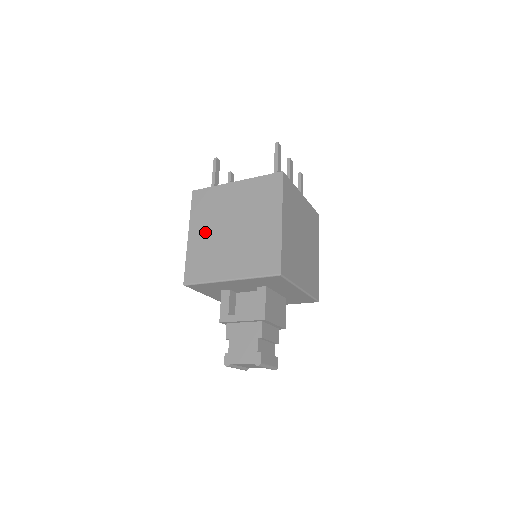
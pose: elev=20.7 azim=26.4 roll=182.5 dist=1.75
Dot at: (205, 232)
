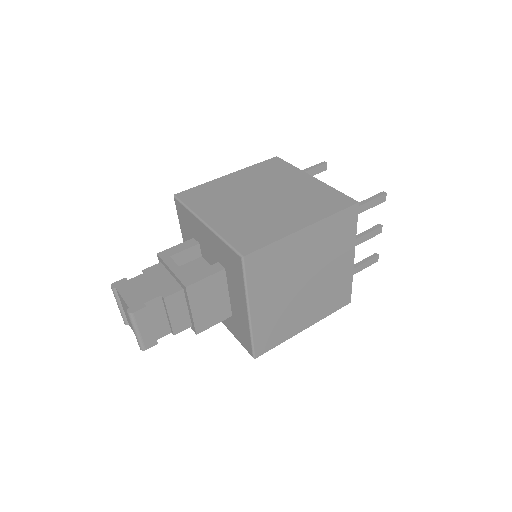
Dot at: (242, 183)
